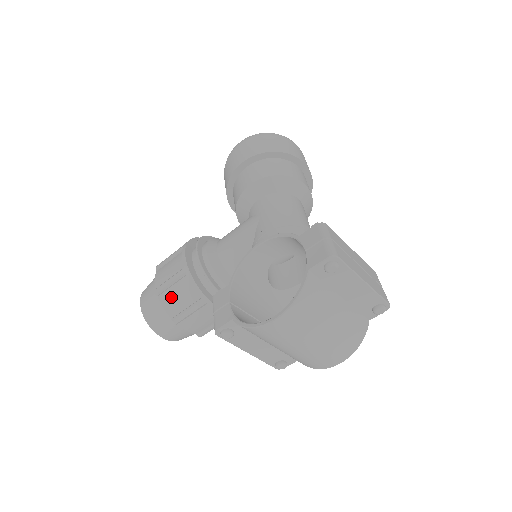
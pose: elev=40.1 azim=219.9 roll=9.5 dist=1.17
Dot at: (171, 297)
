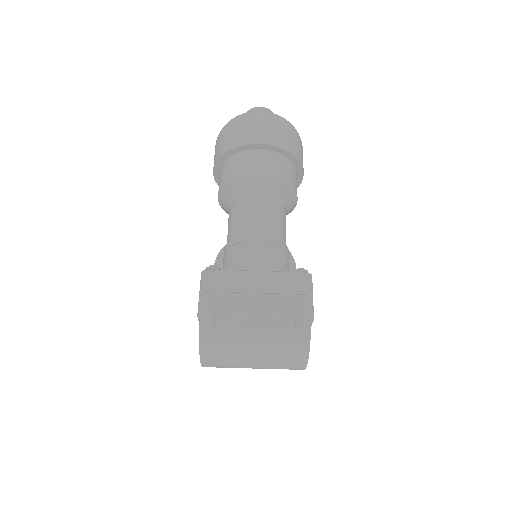
Dot at: occluded
